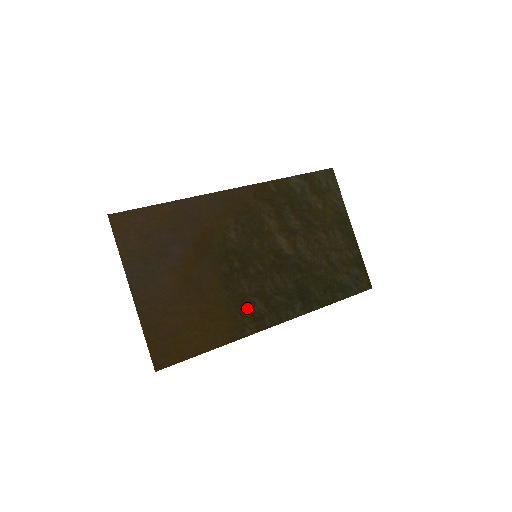
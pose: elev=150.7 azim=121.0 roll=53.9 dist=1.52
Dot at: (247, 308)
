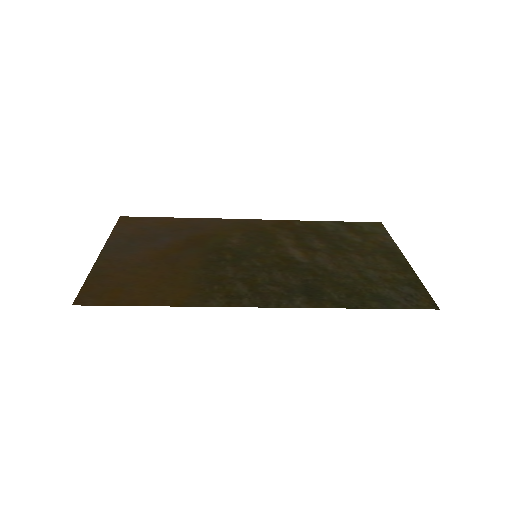
Dot at: (223, 286)
